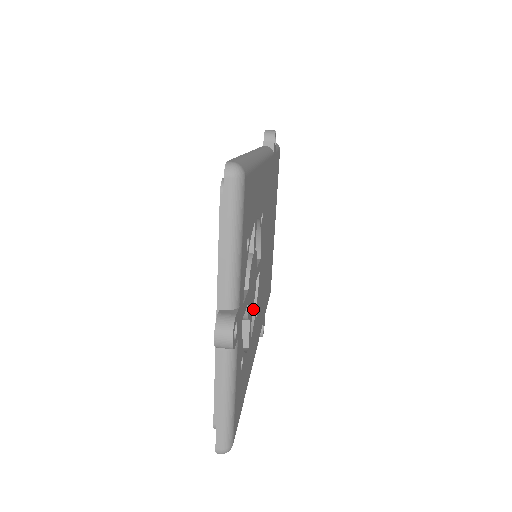
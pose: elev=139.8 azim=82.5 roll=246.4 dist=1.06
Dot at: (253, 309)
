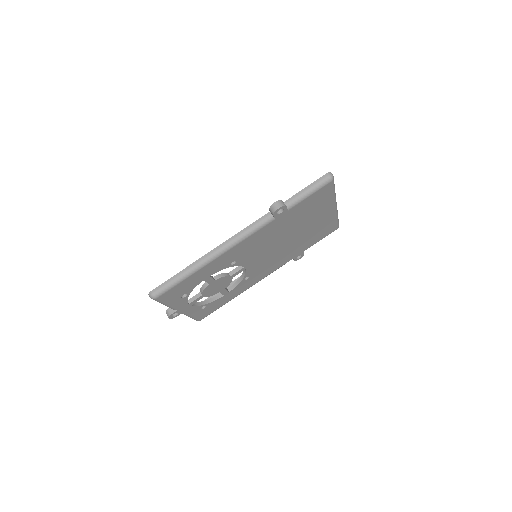
Dot at: (242, 278)
